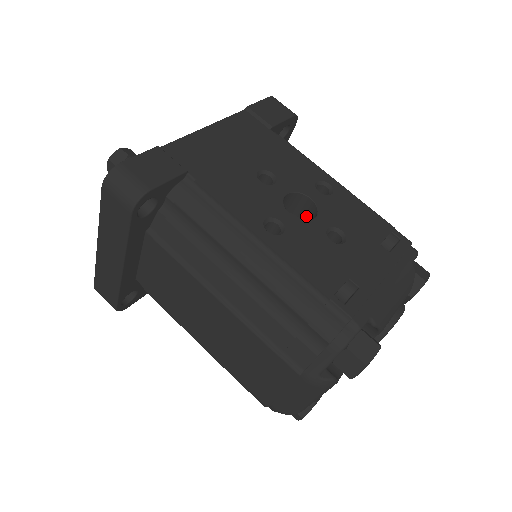
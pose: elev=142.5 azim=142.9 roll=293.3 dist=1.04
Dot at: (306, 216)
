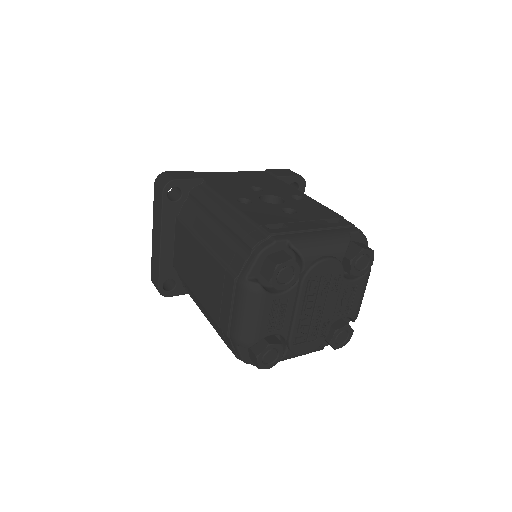
Dot at: occluded
